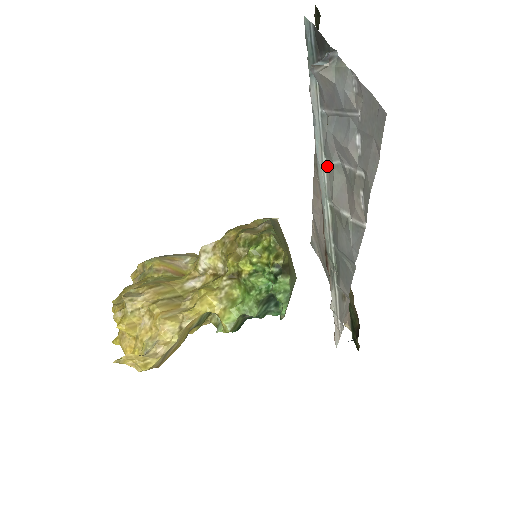
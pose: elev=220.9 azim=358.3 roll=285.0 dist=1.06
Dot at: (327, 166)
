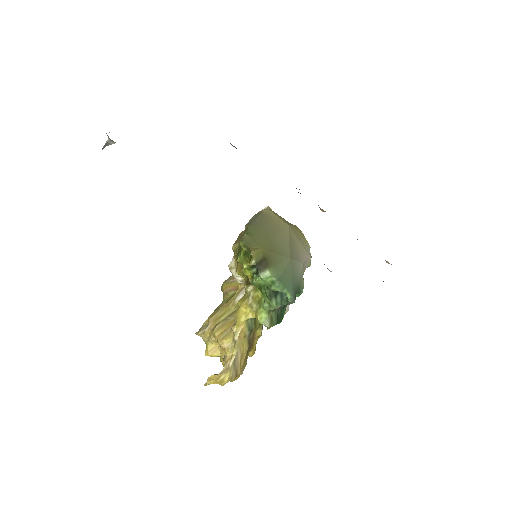
Dot at: occluded
